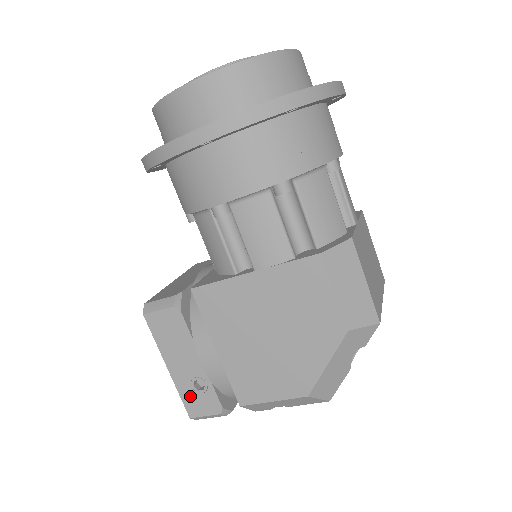
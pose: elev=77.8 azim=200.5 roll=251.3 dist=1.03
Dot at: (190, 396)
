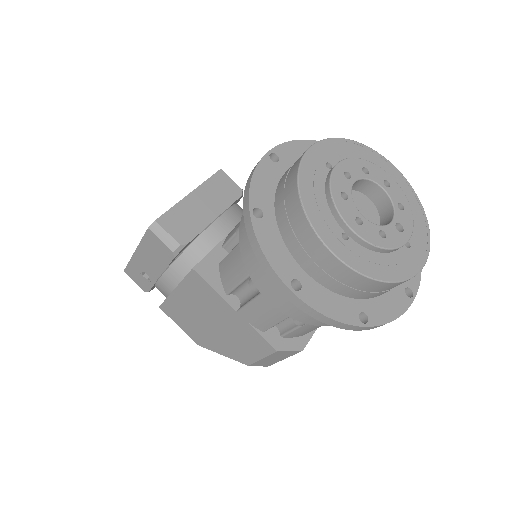
Dot at: (135, 270)
